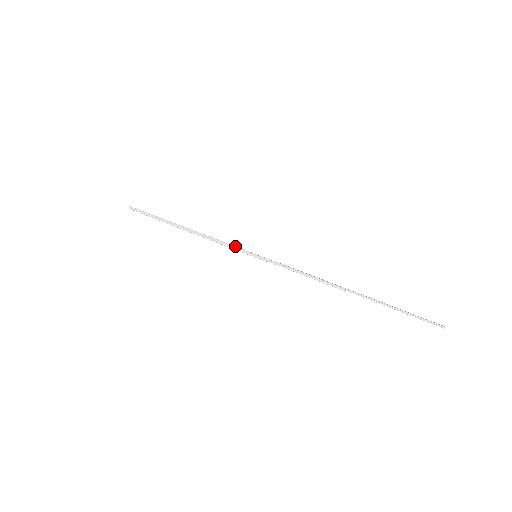
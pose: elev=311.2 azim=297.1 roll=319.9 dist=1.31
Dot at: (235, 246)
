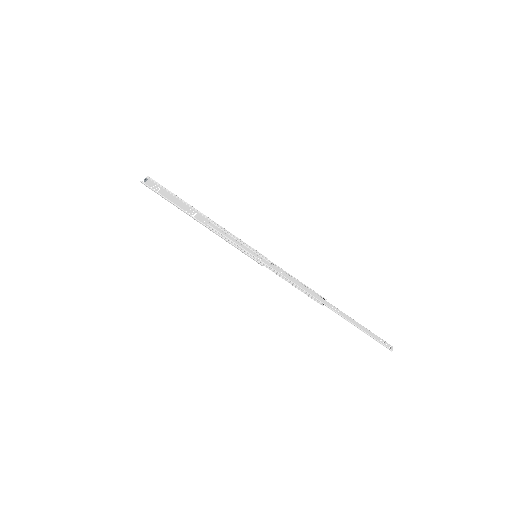
Dot at: (239, 240)
